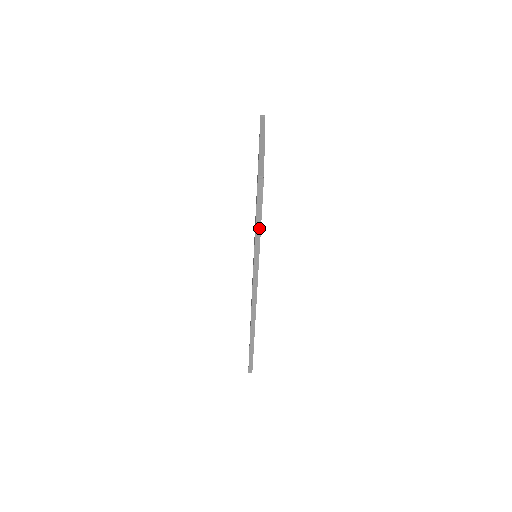
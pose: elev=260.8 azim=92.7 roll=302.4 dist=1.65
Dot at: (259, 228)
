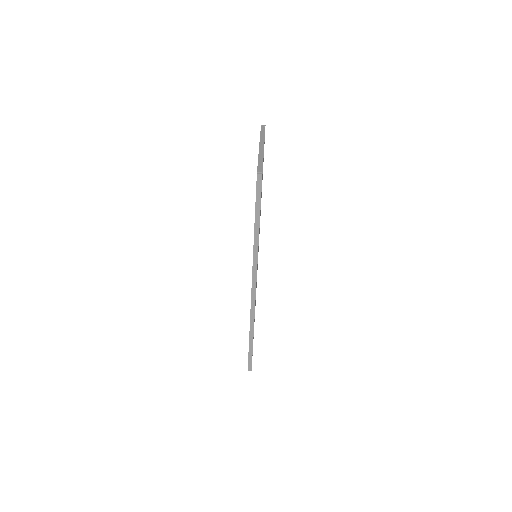
Dot at: (258, 222)
